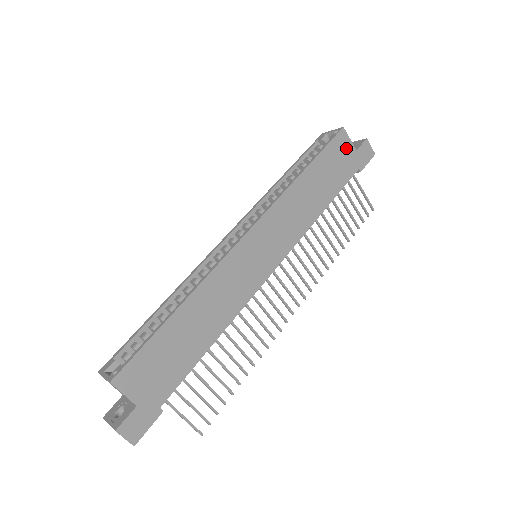
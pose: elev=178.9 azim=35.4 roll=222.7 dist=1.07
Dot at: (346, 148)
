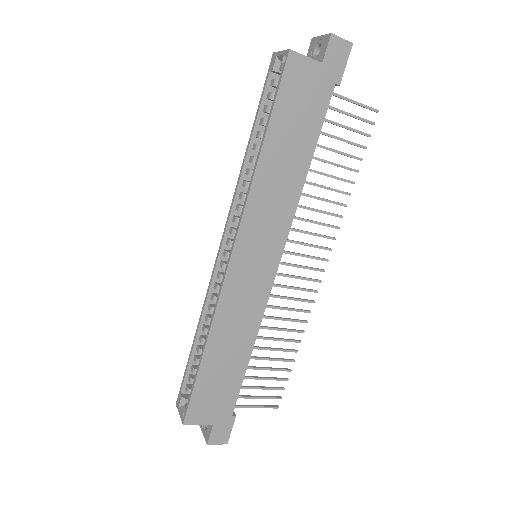
Dot at: (306, 73)
